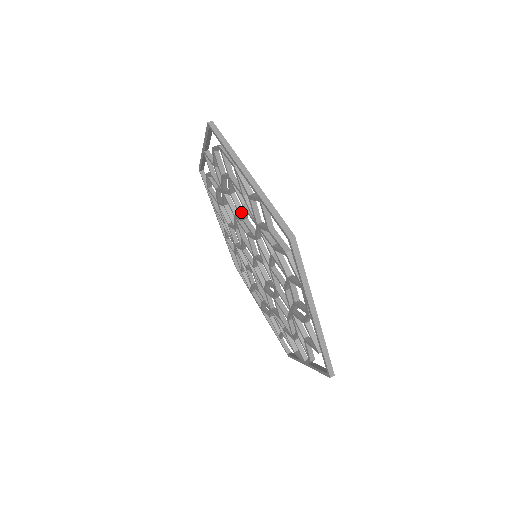
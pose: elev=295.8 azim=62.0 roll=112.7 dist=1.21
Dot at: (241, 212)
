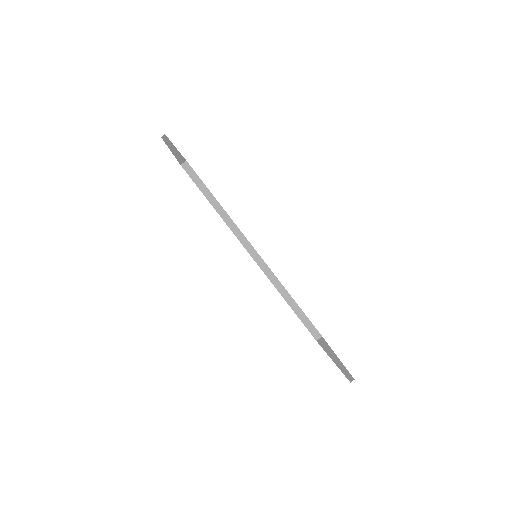
Dot at: occluded
